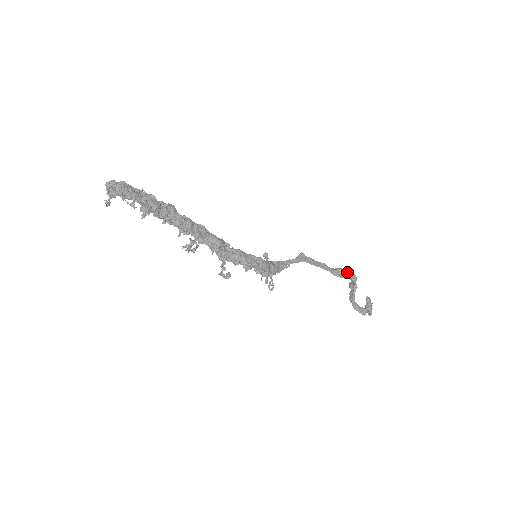
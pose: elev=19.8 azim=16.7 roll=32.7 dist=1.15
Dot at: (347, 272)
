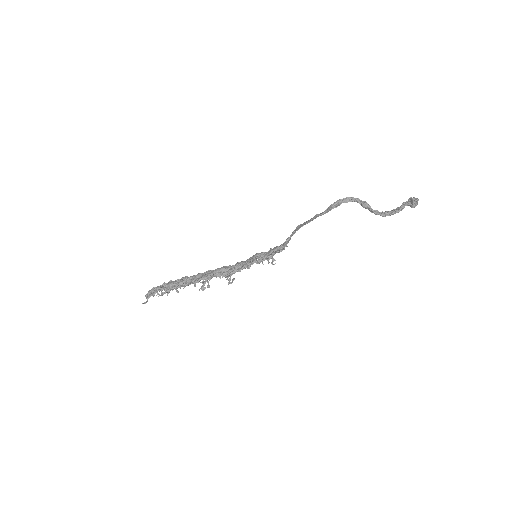
Dot at: (335, 202)
